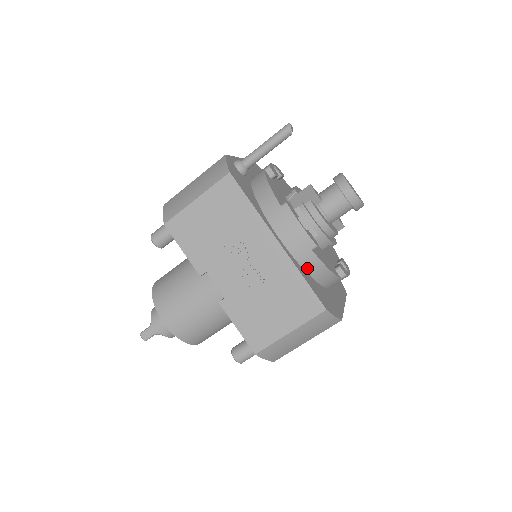
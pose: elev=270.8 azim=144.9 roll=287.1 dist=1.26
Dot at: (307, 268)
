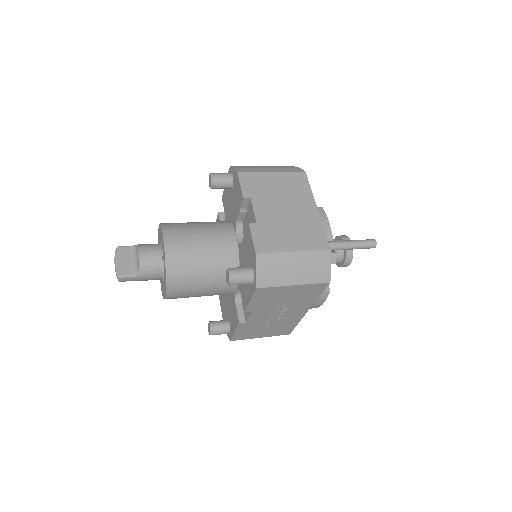
Dot at: occluded
